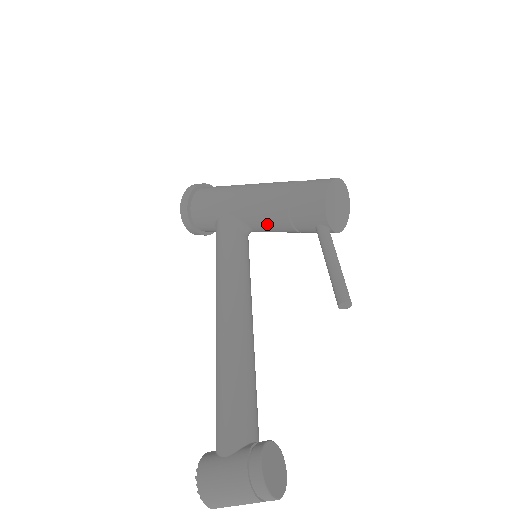
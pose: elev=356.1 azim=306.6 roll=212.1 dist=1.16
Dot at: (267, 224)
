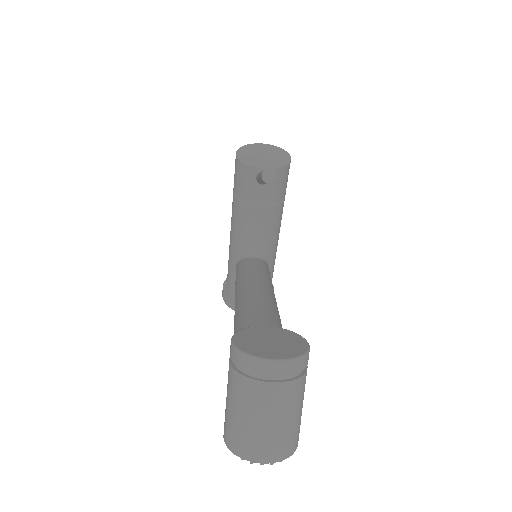
Dot at: (249, 230)
